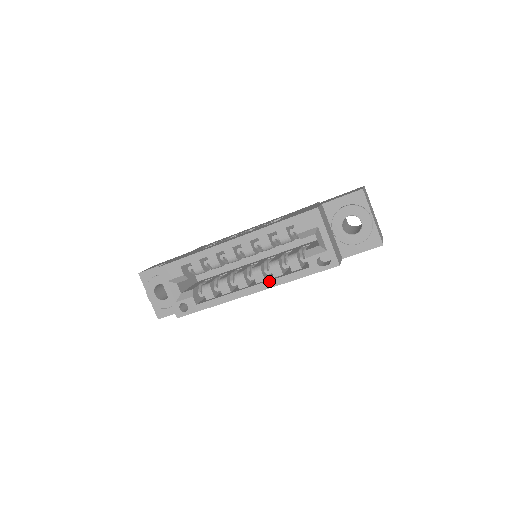
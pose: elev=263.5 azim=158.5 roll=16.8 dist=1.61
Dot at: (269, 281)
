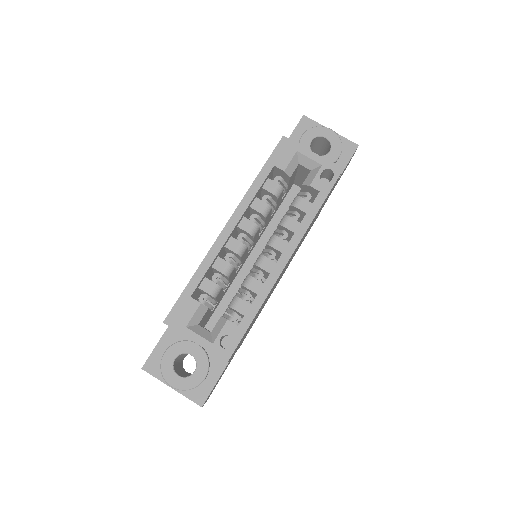
Dot at: (294, 235)
